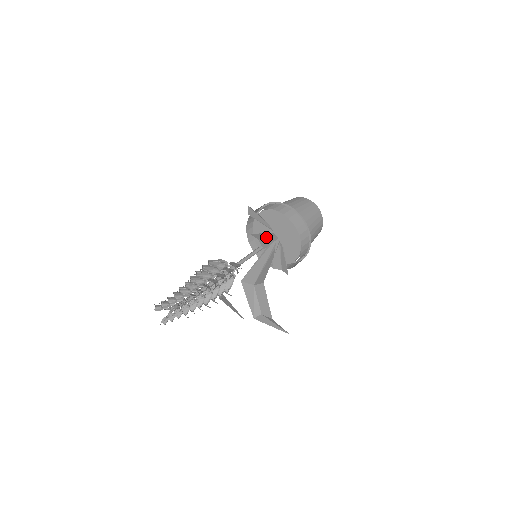
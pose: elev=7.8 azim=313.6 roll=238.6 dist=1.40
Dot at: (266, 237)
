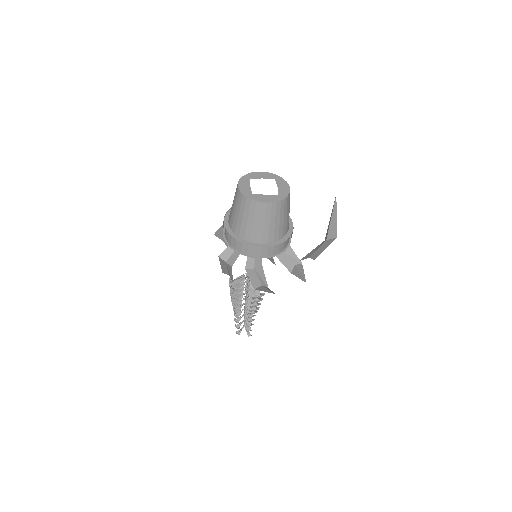
Dot at: occluded
